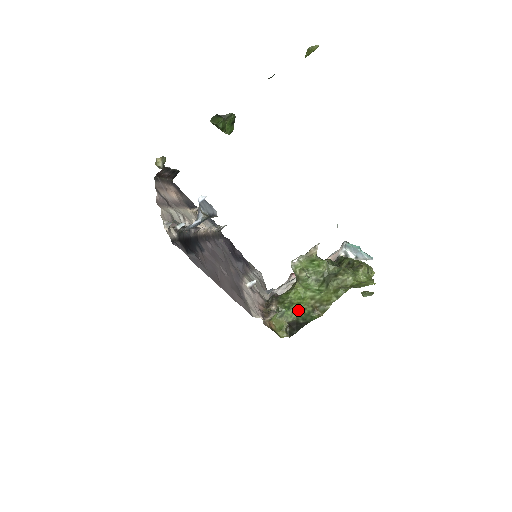
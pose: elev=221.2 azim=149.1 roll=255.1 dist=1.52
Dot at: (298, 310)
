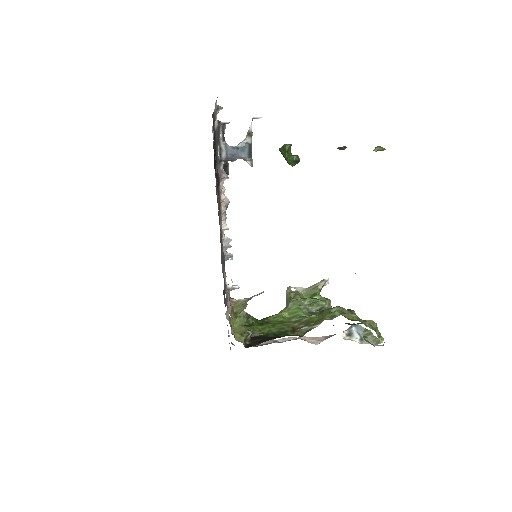
Dot at: (272, 328)
